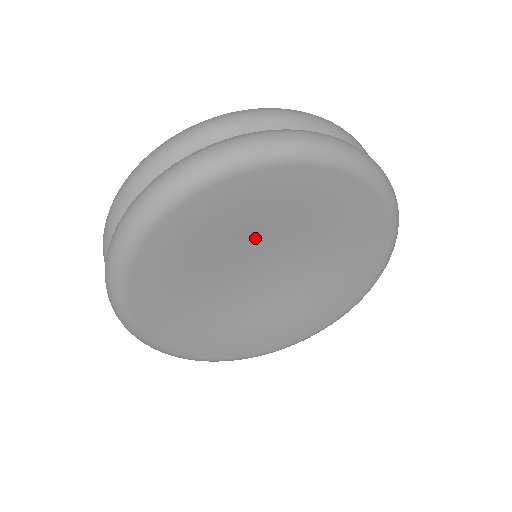
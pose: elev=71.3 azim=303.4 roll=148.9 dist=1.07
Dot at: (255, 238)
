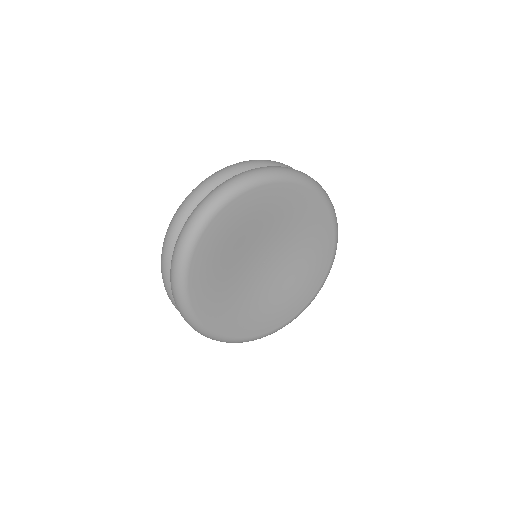
Dot at: (264, 232)
